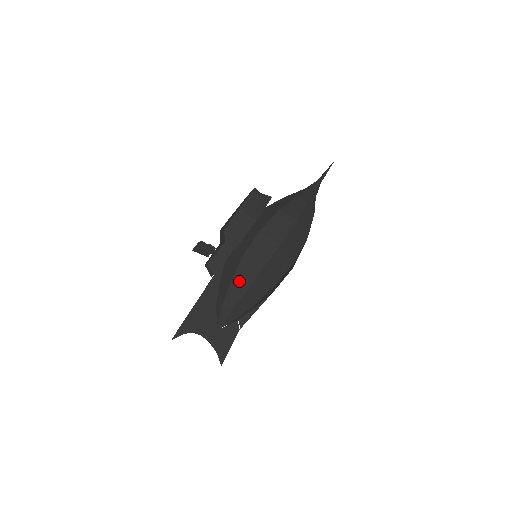
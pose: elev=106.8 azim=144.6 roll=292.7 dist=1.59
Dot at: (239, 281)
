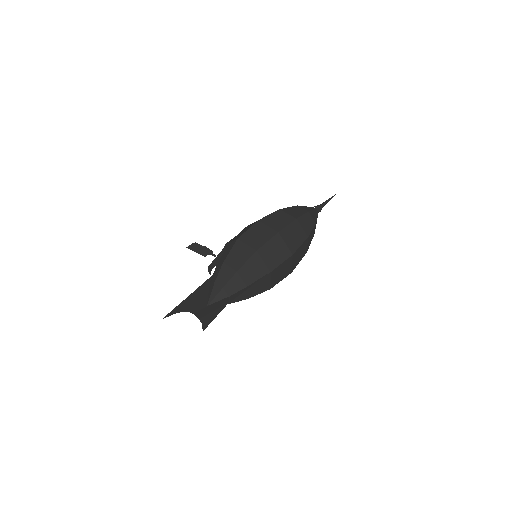
Dot at: (223, 256)
